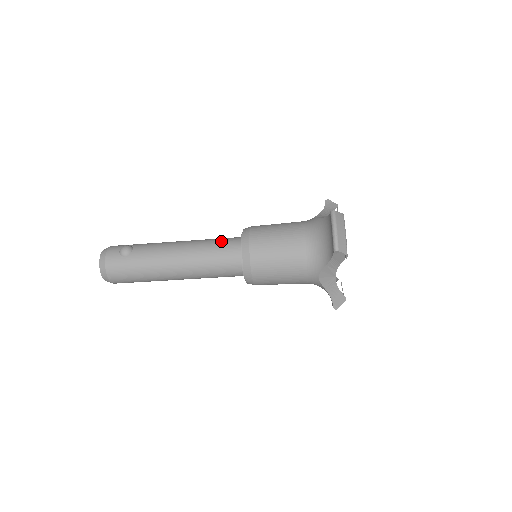
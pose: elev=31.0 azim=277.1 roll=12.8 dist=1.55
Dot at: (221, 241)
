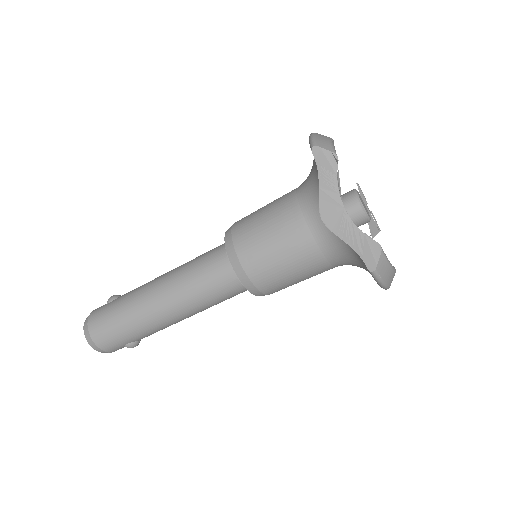
Dot at: occluded
